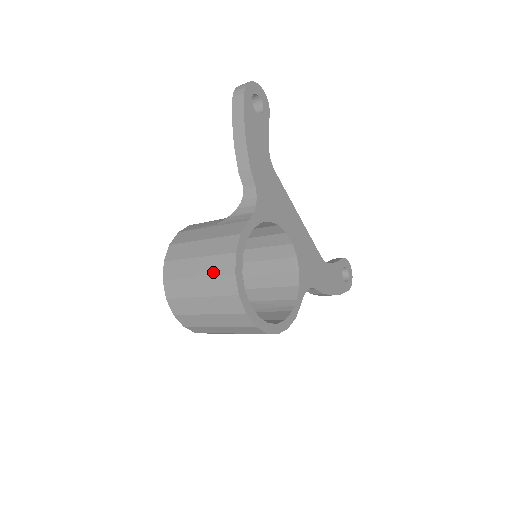
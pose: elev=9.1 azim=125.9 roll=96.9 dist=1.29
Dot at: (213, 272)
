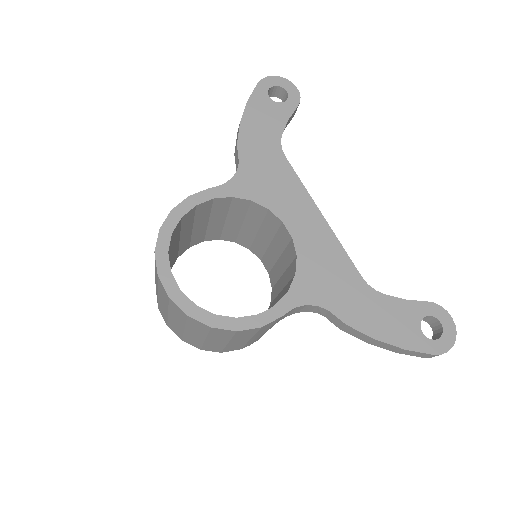
Dot at: occluded
